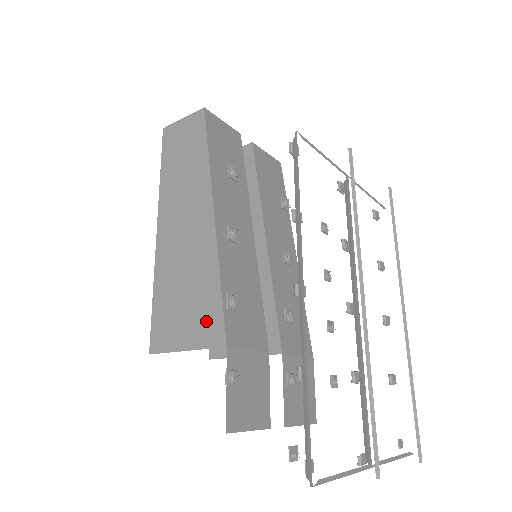
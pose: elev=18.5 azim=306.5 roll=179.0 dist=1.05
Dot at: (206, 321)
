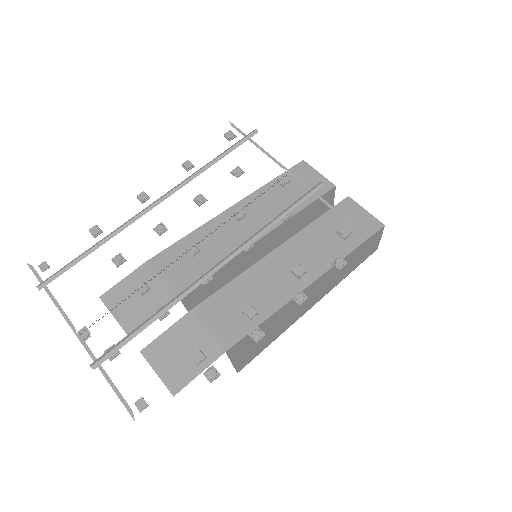
Dot at: occluded
